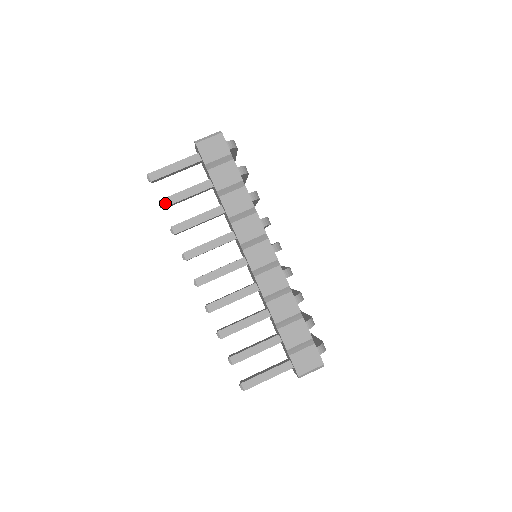
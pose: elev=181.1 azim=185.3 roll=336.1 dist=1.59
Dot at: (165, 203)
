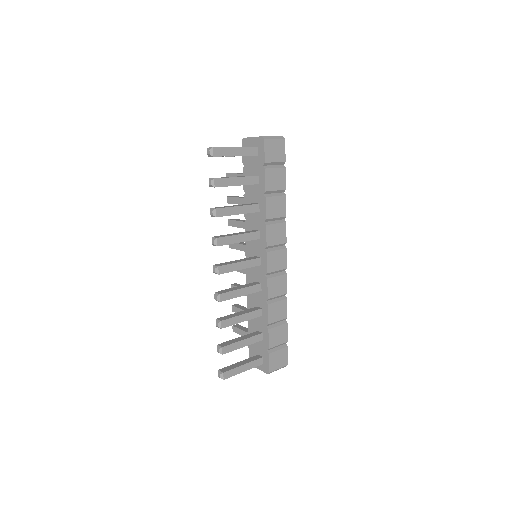
Dot at: (218, 183)
